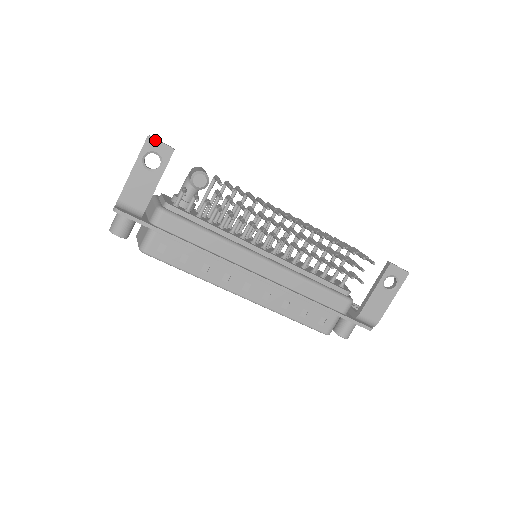
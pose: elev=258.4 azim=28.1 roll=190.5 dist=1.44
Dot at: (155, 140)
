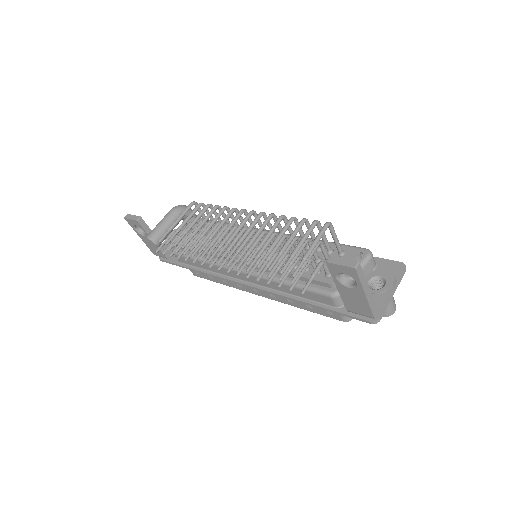
Dot at: (128, 219)
